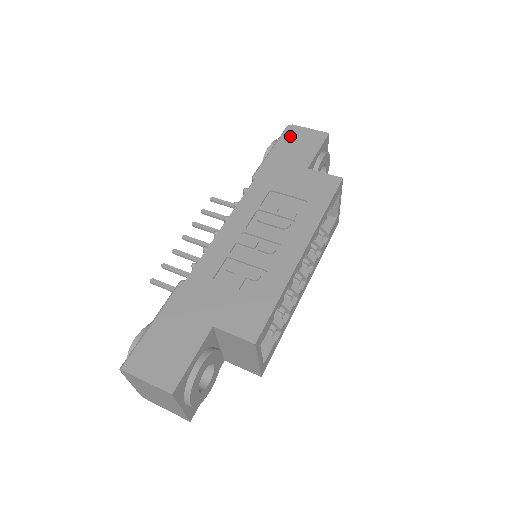
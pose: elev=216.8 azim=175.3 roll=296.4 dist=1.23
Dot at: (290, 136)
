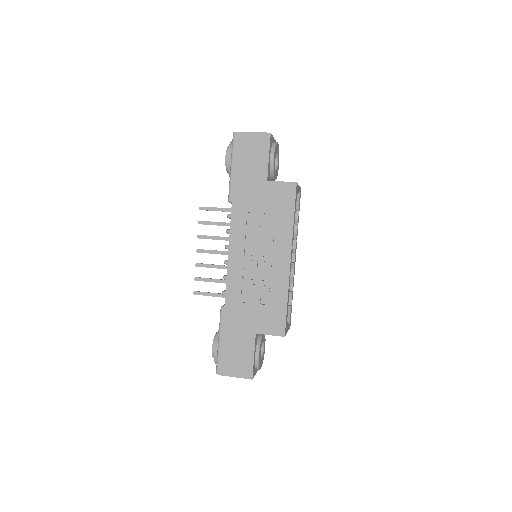
Dot at: (241, 147)
